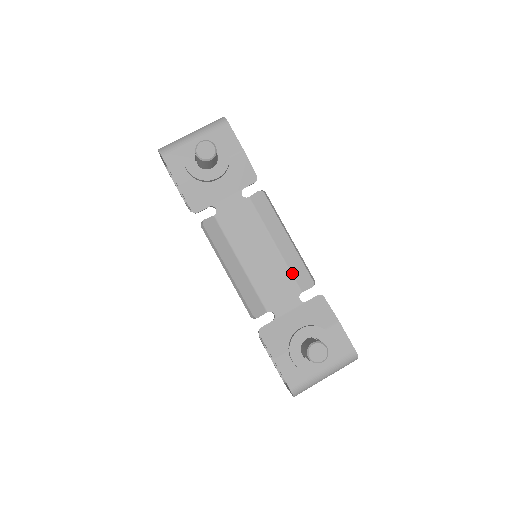
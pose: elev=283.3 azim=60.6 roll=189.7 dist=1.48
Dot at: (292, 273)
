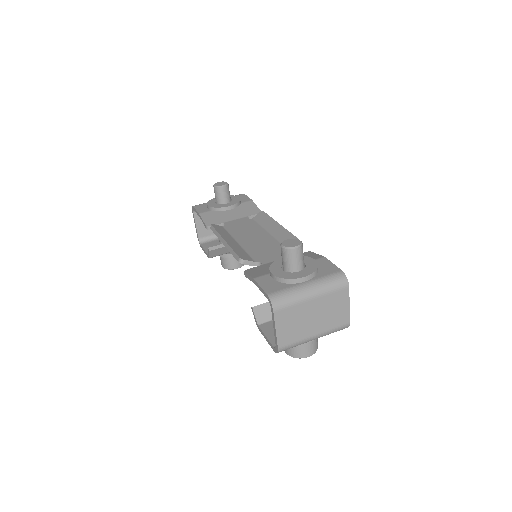
Dot at: occluded
